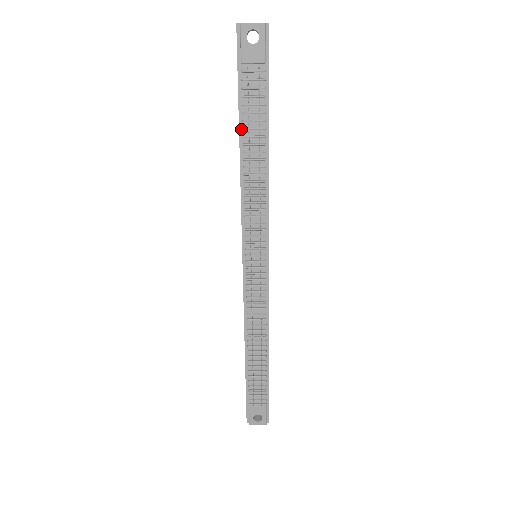
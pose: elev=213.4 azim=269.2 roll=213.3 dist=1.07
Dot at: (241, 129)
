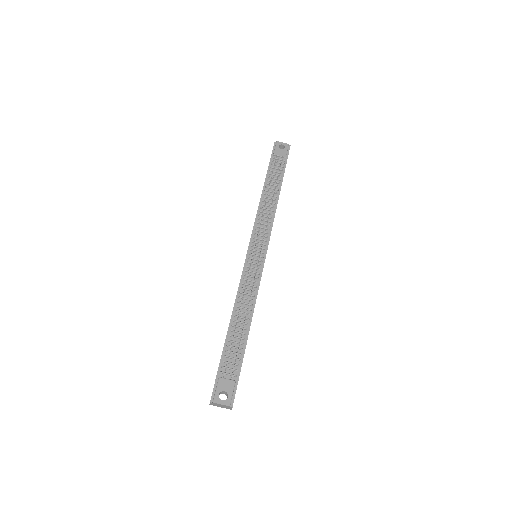
Dot at: (266, 180)
